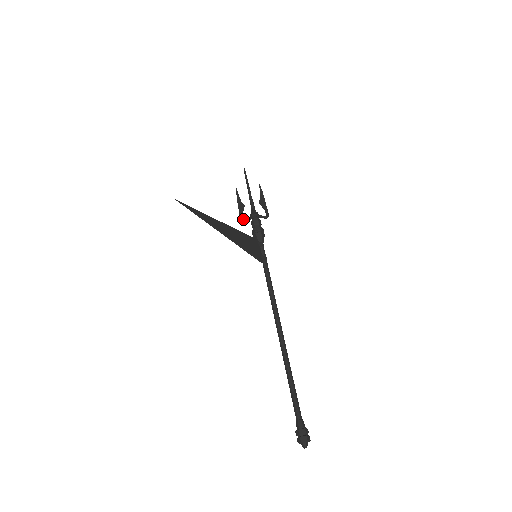
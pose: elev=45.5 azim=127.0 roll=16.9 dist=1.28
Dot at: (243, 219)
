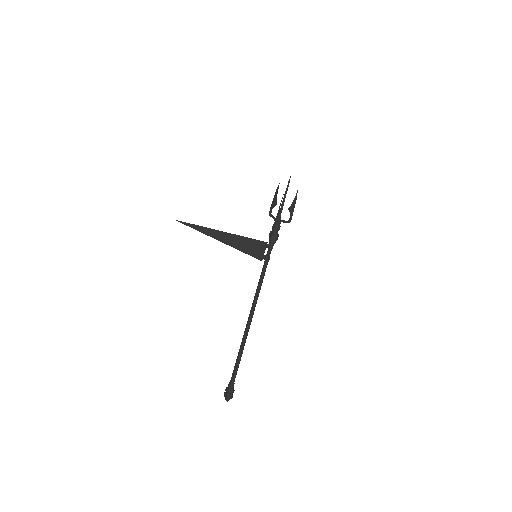
Dot at: occluded
